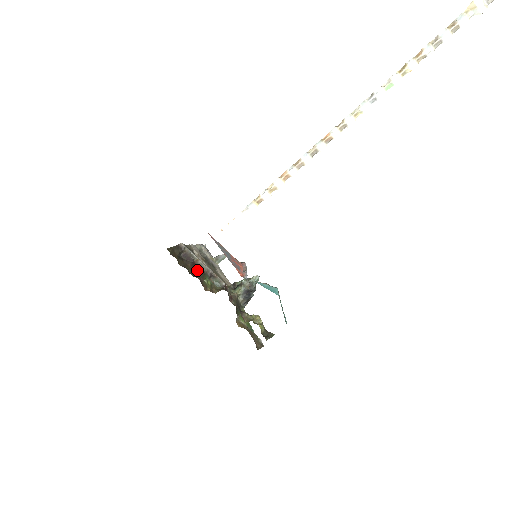
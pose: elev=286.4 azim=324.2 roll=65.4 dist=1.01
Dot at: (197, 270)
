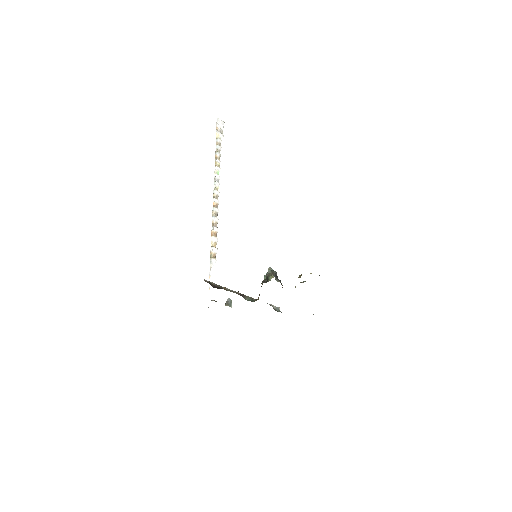
Dot at: occluded
